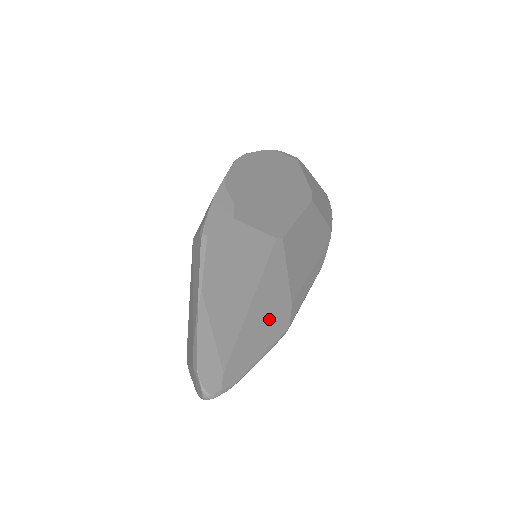
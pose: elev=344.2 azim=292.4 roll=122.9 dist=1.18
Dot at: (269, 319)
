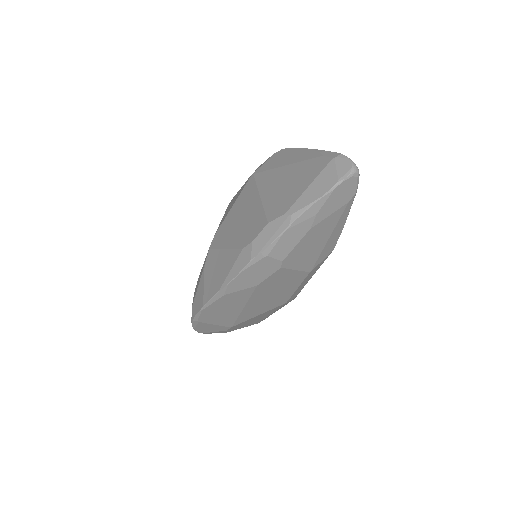
Dot at: occluded
